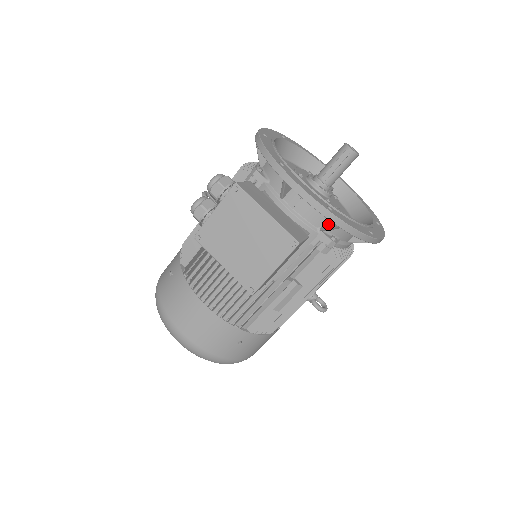
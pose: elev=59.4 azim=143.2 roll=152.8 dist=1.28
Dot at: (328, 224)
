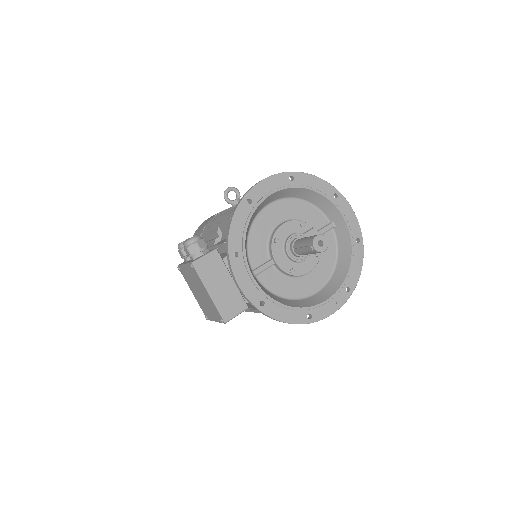
Dot at: occluded
